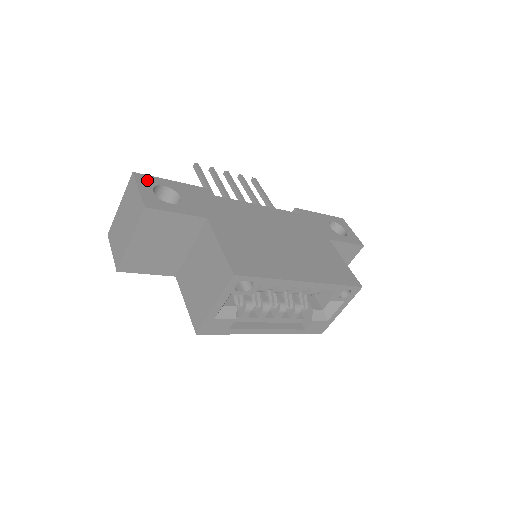
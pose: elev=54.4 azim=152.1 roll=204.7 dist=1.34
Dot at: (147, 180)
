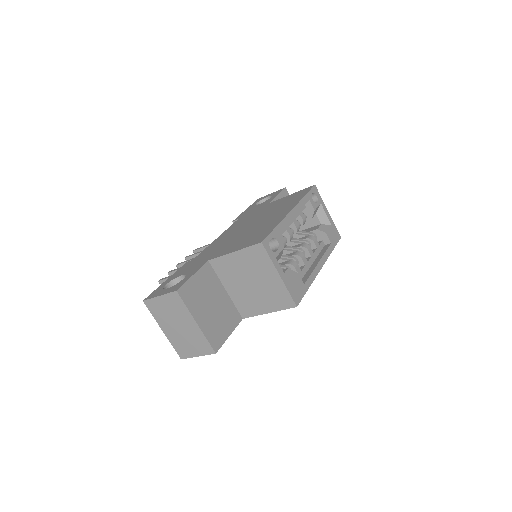
Dot at: (155, 293)
